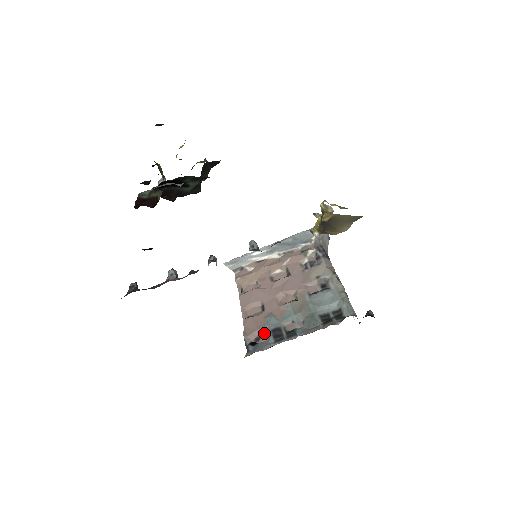
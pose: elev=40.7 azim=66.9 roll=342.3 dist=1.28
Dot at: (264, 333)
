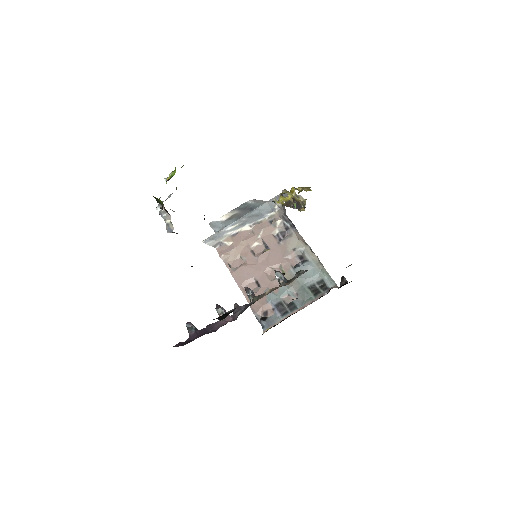
Dot at: (269, 308)
